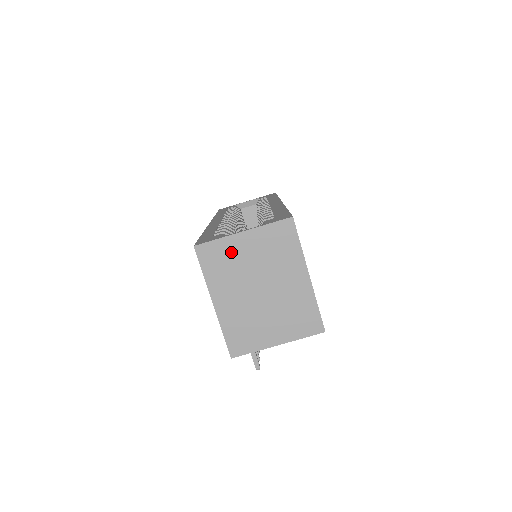
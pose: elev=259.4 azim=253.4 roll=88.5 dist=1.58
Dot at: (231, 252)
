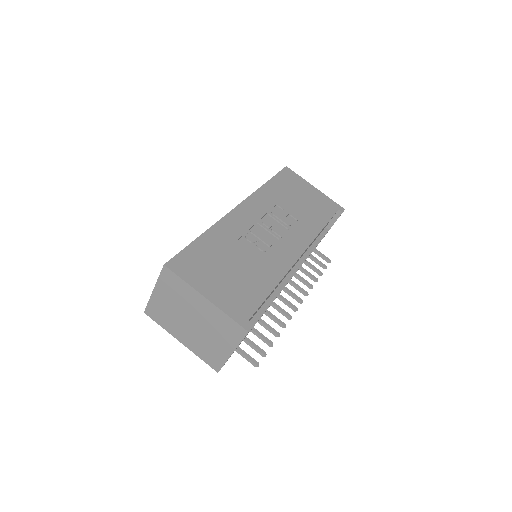
Dot at: (160, 306)
